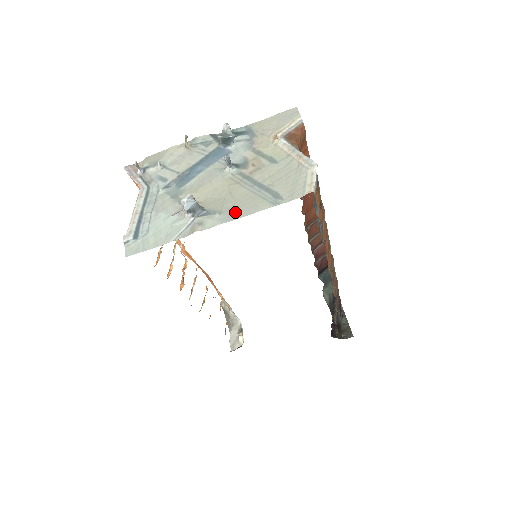
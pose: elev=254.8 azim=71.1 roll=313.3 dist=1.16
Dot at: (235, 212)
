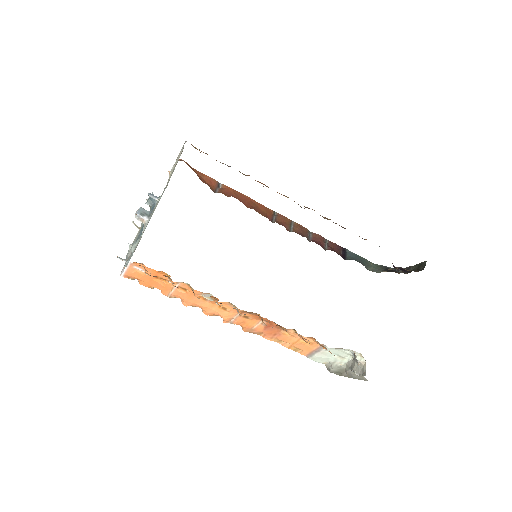
Dot at: occluded
